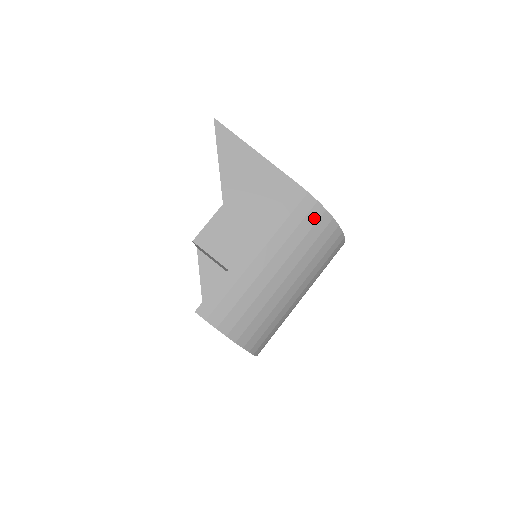
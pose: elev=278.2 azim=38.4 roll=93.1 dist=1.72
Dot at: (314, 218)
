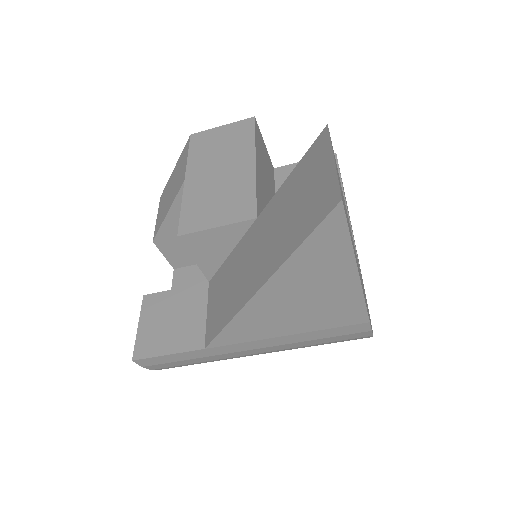
Dot at: occluded
